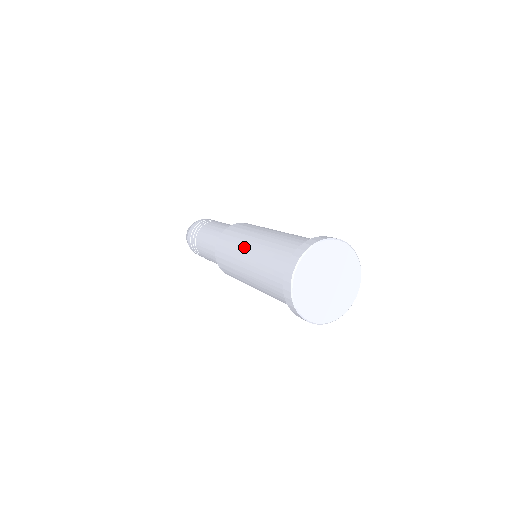
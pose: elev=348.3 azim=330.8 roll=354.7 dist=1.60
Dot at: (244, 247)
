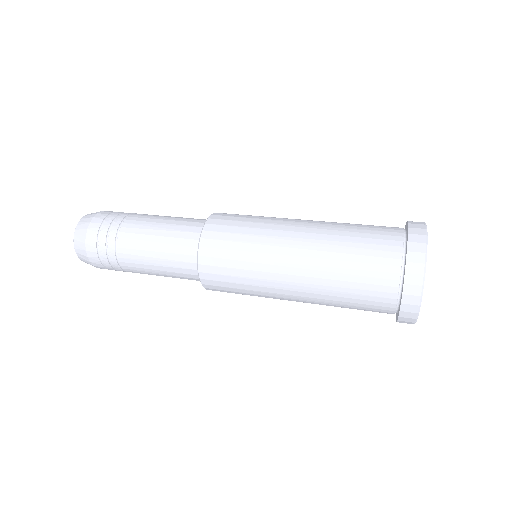
Dot at: (278, 289)
